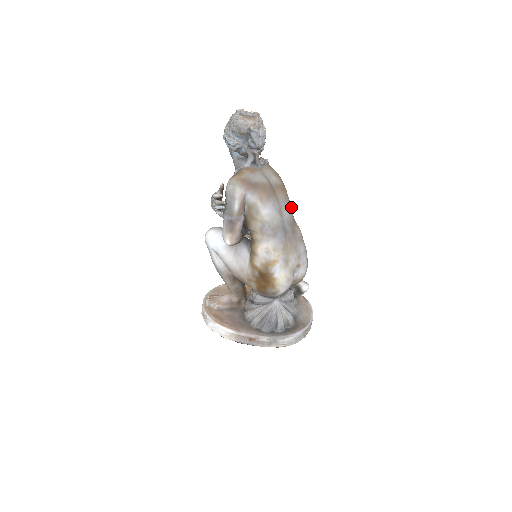
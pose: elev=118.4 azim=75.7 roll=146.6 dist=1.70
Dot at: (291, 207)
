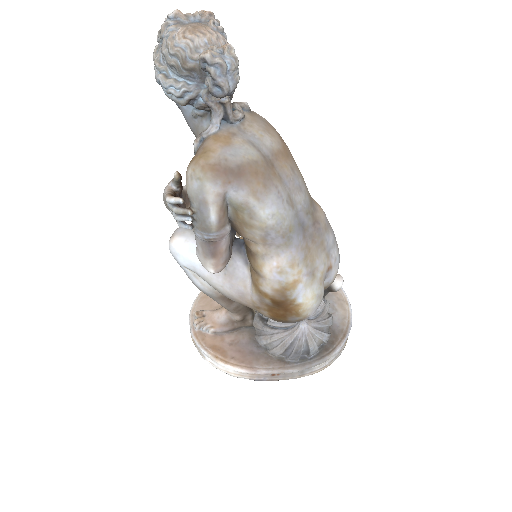
Dot at: (303, 179)
